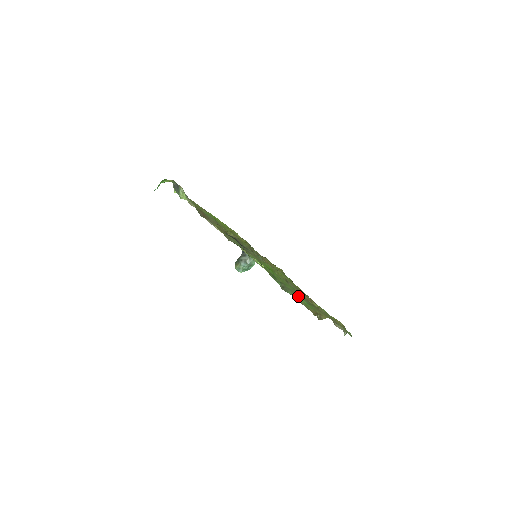
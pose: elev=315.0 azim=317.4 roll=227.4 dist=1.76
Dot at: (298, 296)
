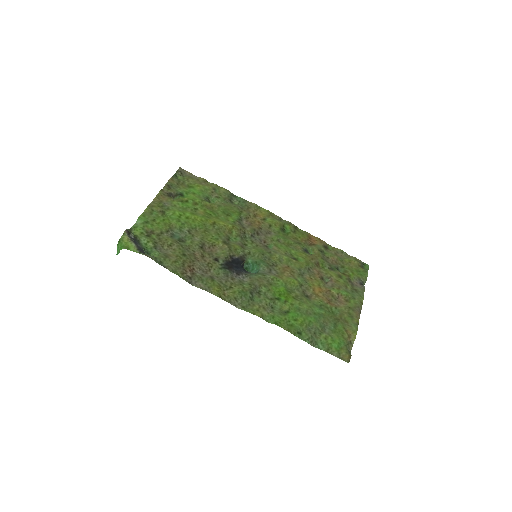
Dot at: (323, 324)
